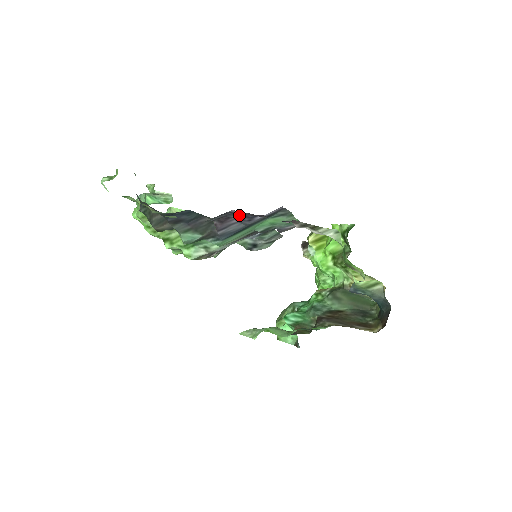
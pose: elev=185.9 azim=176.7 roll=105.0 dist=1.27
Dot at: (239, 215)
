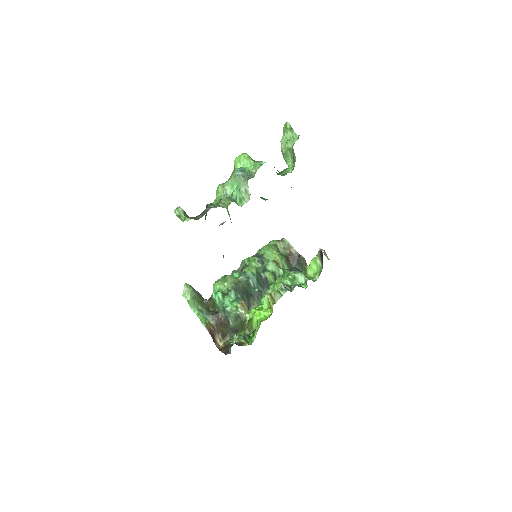
Dot at: occluded
